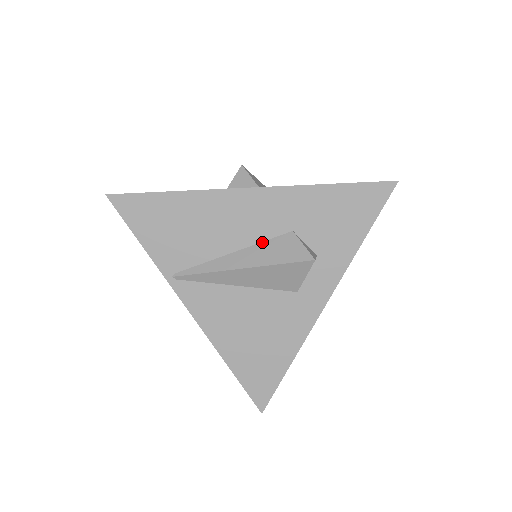
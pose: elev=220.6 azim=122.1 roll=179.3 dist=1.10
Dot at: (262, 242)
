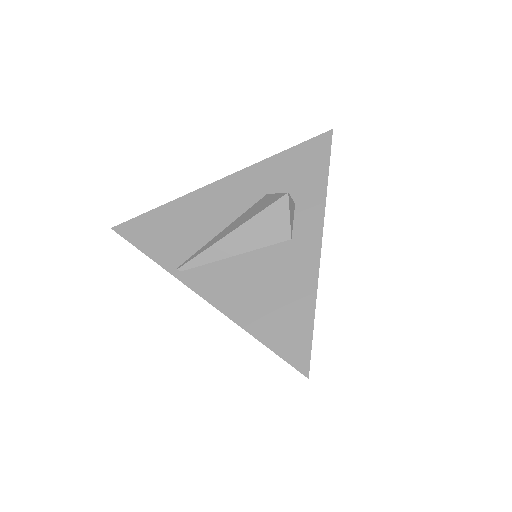
Dot at: (245, 212)
